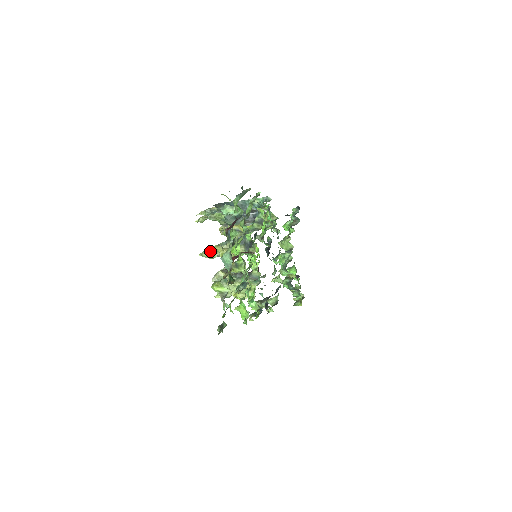
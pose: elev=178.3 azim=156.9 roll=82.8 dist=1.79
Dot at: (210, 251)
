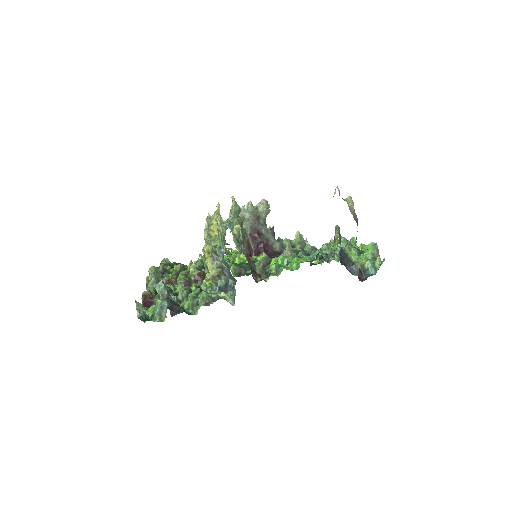
Dot at: (206, 230)
